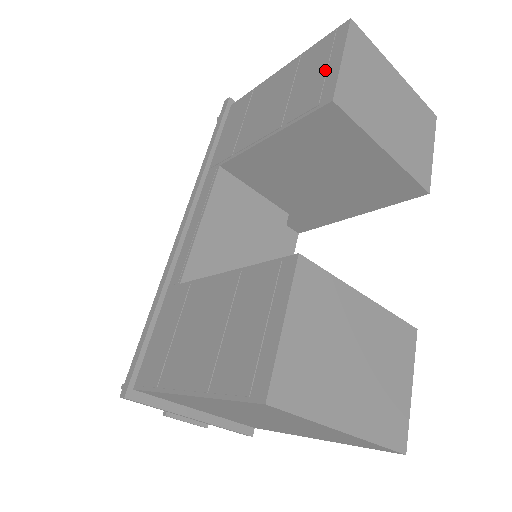
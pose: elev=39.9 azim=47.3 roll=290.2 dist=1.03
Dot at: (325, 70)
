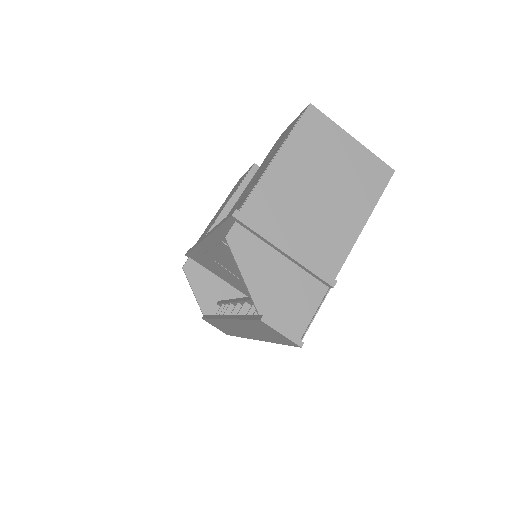
Dot at: (242, 177)
